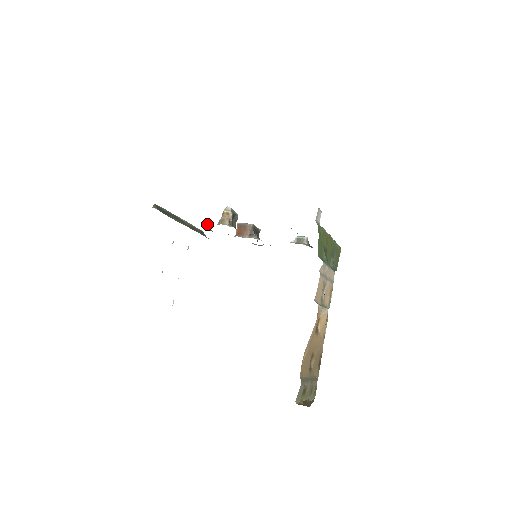
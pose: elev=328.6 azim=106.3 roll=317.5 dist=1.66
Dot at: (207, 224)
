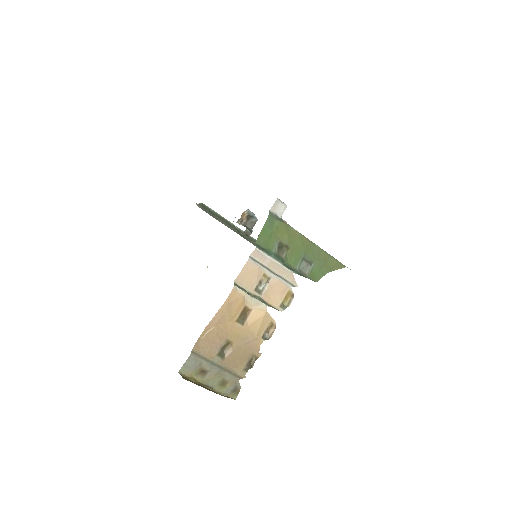
Dot at: (246, 230)
